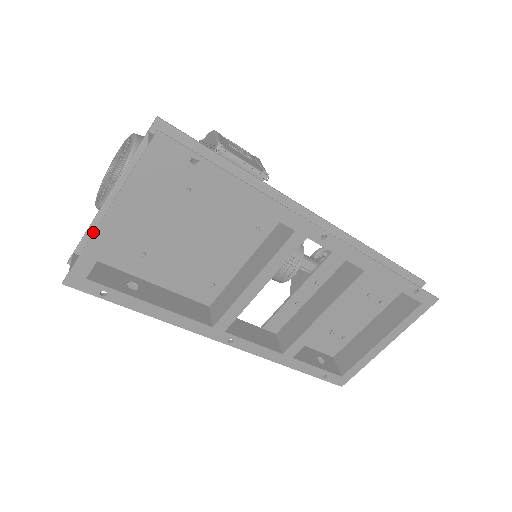
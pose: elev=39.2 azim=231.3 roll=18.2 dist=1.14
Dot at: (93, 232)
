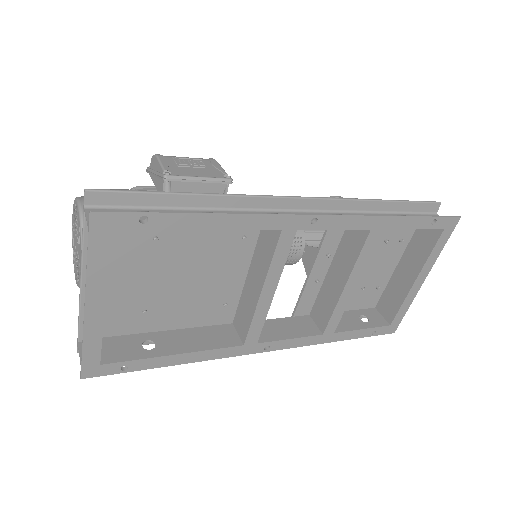
Dot at: occluded
